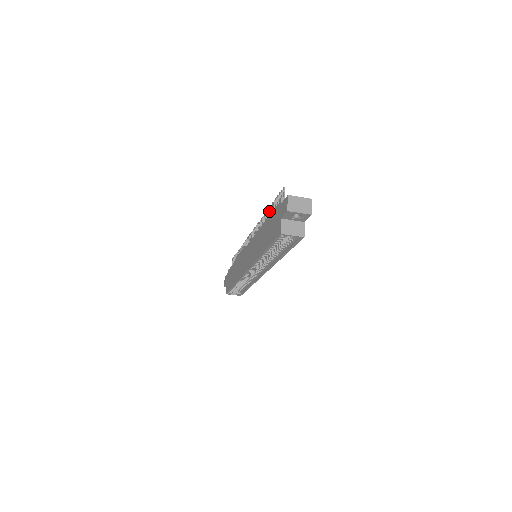
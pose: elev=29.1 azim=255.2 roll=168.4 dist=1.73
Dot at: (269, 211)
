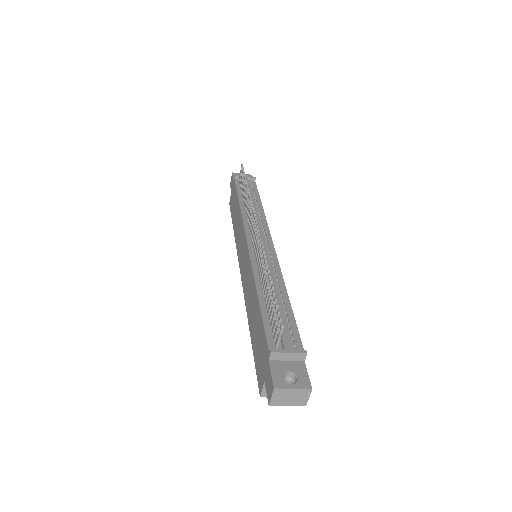
Dot at: (267, 282)
